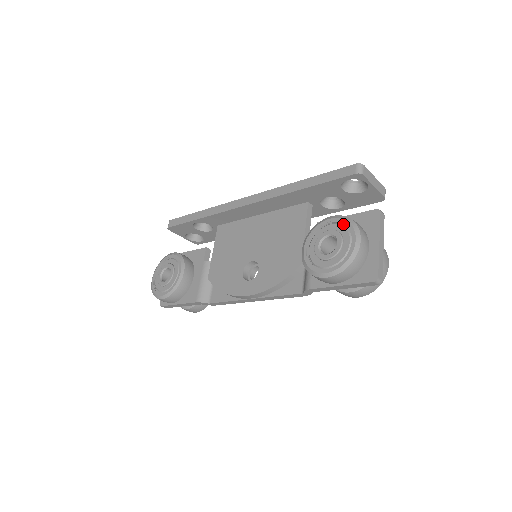
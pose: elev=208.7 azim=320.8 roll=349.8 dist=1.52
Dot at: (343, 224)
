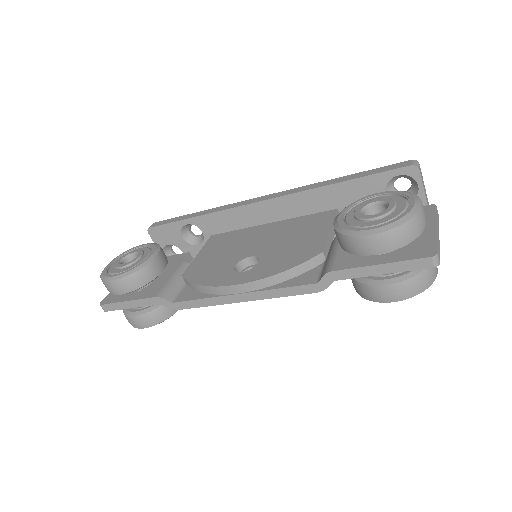
Dot at: (395, 195)
